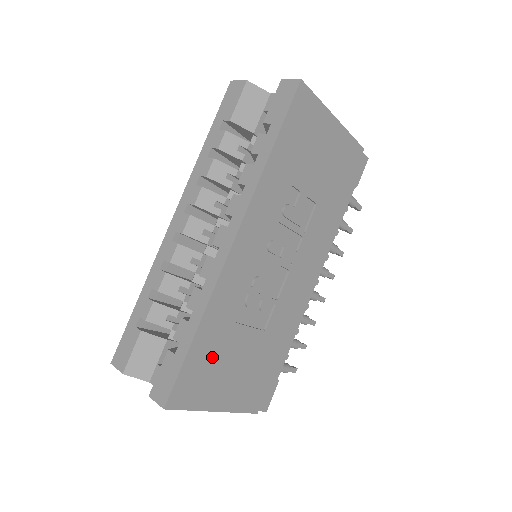
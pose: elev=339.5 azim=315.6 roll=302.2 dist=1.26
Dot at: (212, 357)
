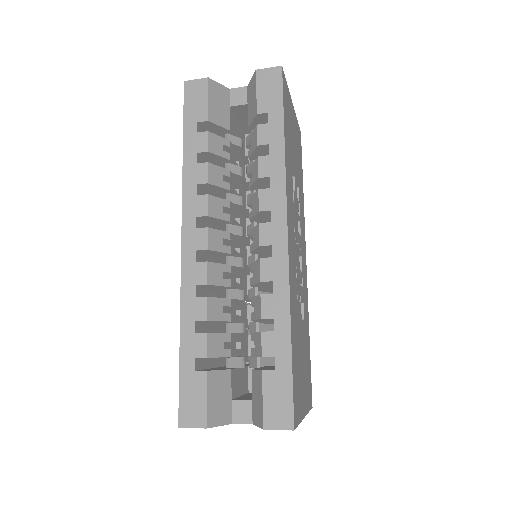
Dot at: (297, 360)
